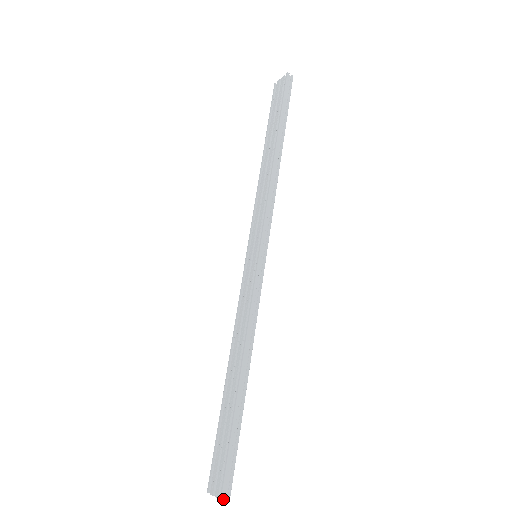
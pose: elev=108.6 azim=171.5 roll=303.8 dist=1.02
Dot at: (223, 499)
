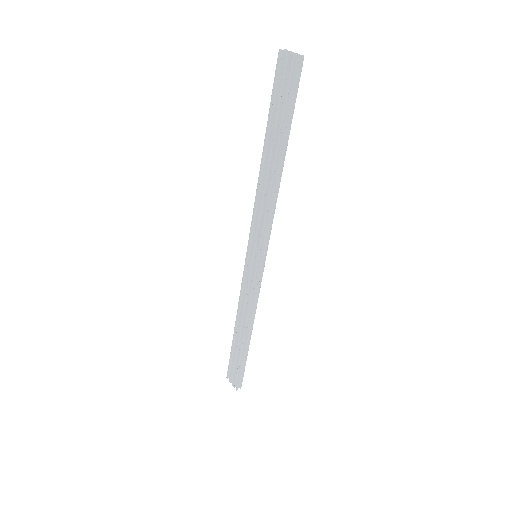
Dot at: occluded
